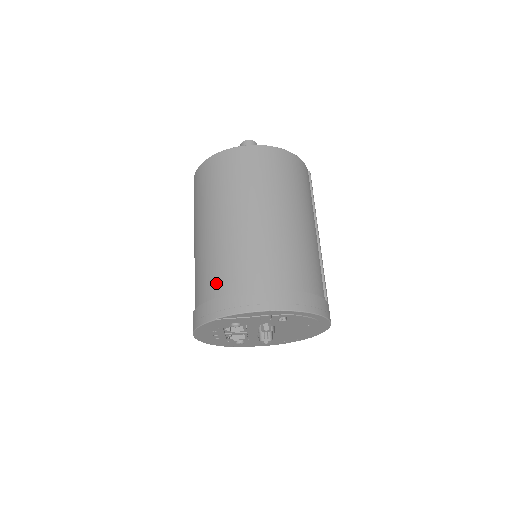
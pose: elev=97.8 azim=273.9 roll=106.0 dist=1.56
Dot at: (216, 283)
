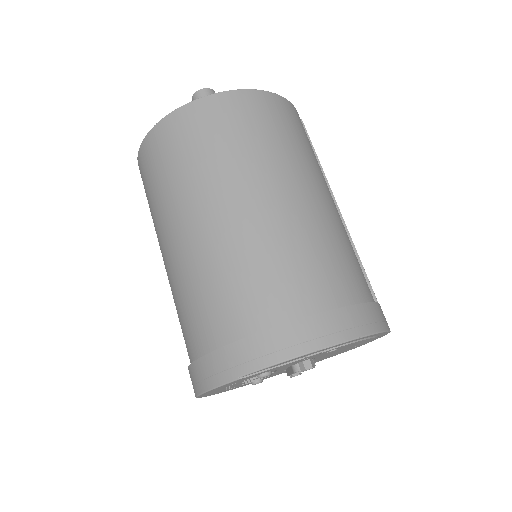
Dot at: (222, 319)
